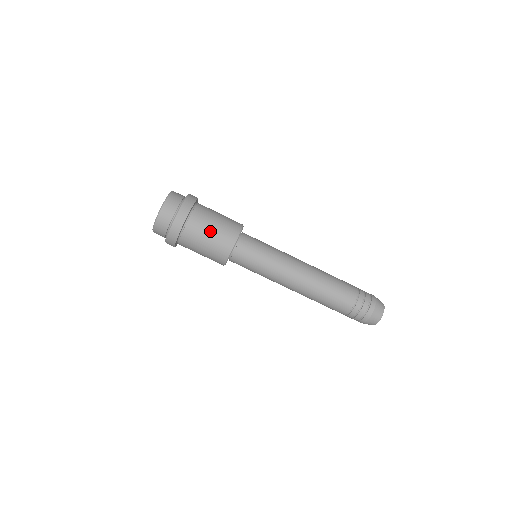
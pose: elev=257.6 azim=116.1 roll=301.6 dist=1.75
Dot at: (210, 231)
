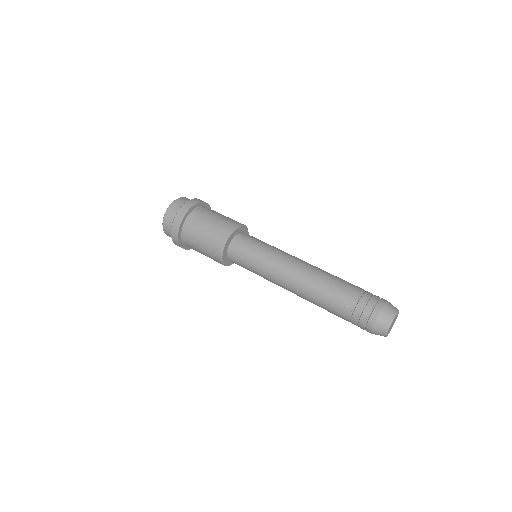
Dot at: (217, 216)
